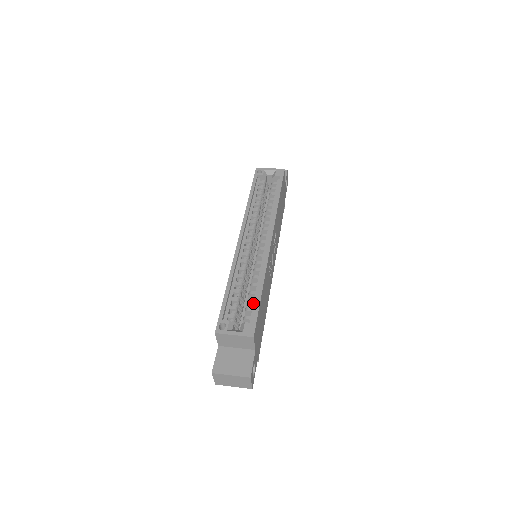
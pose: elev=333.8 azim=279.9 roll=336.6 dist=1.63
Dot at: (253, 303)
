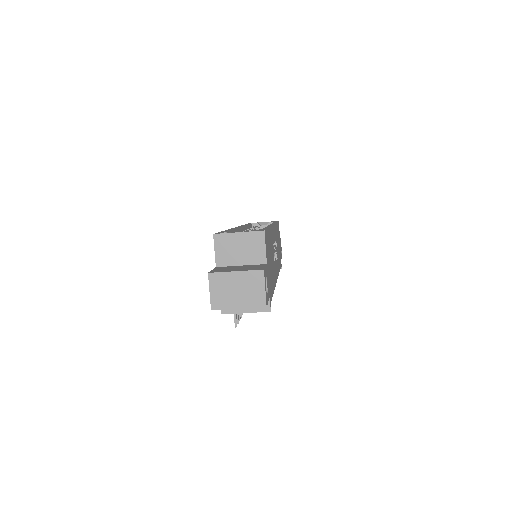
Dot at: occluded
